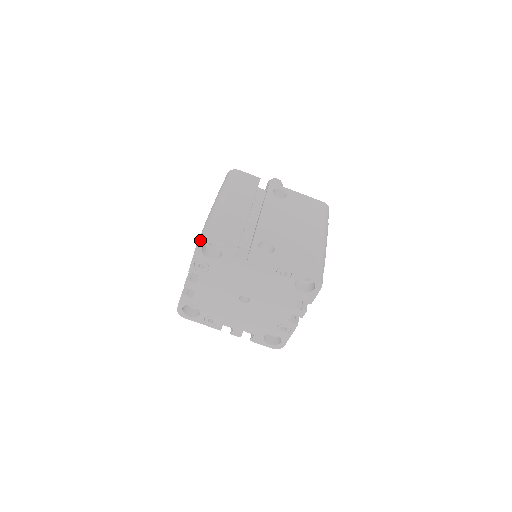
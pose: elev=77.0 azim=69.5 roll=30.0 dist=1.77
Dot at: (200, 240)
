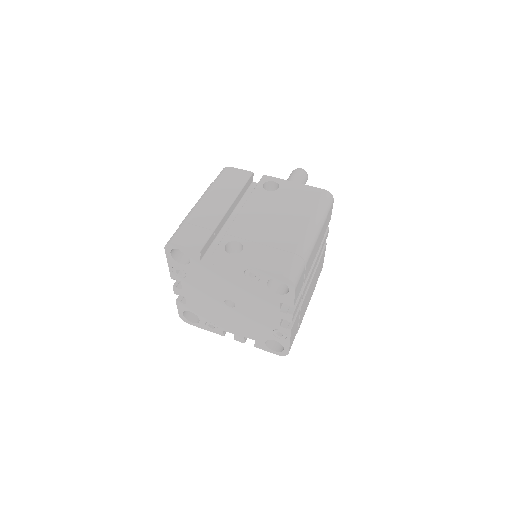
Dot at: (166, 246)
